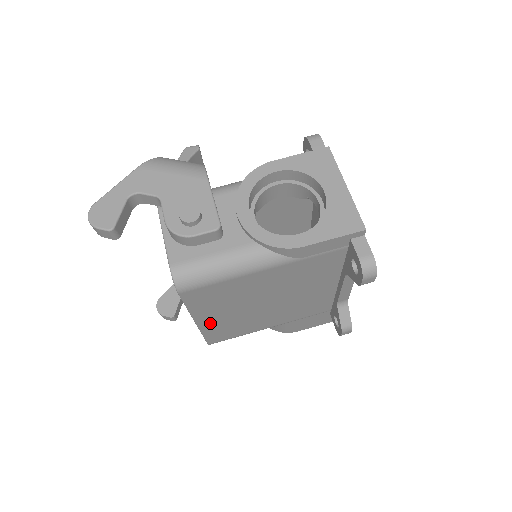
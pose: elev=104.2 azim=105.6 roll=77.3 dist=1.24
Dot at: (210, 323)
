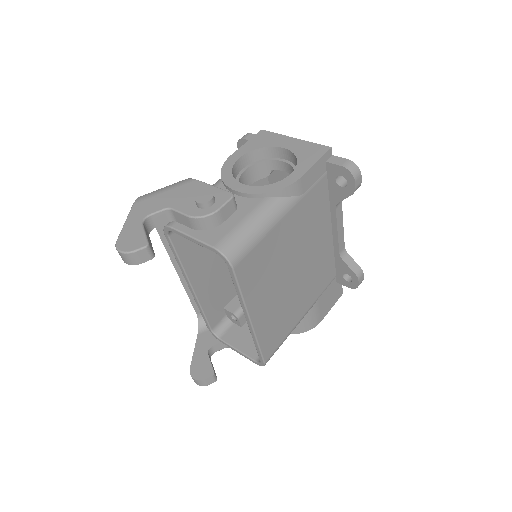
Dot at: (261, 319)
